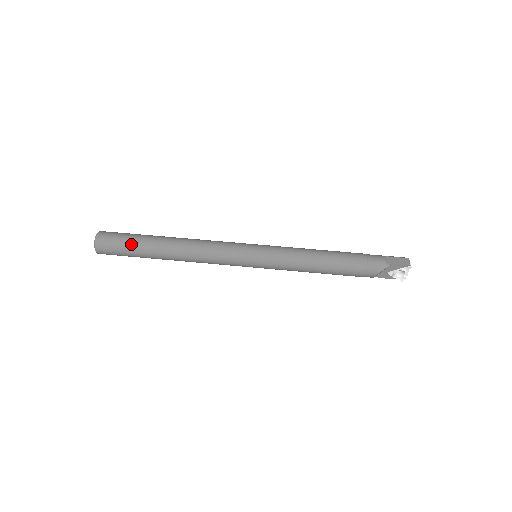
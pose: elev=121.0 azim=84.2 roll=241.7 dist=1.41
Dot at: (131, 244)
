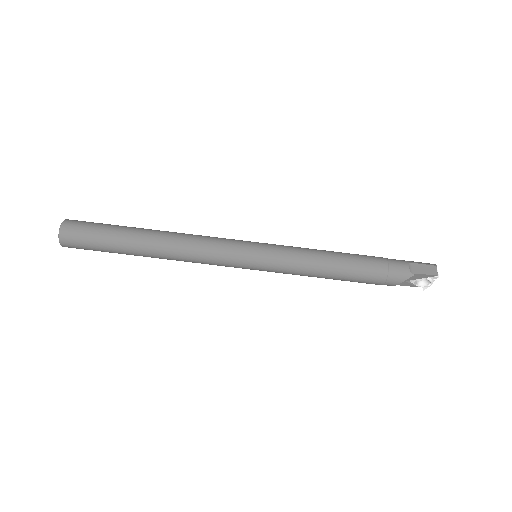
Dot at: (104, 239)
